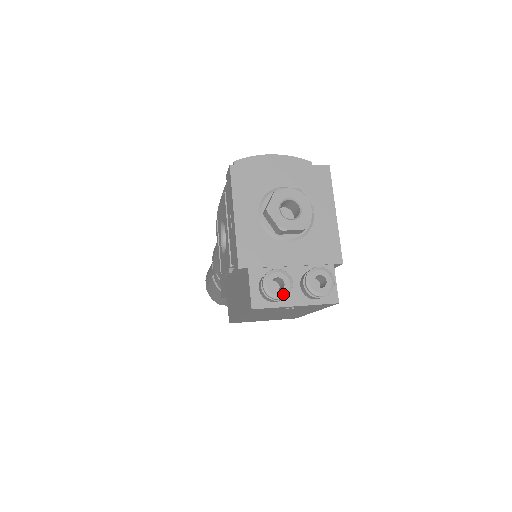
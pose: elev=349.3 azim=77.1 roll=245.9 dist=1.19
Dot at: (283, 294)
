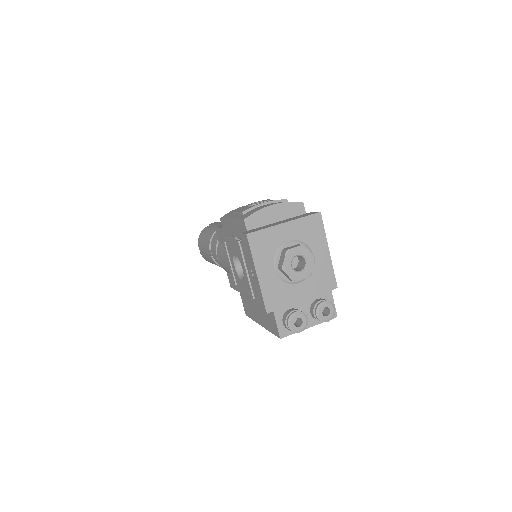
Dot at: (302, 328)
